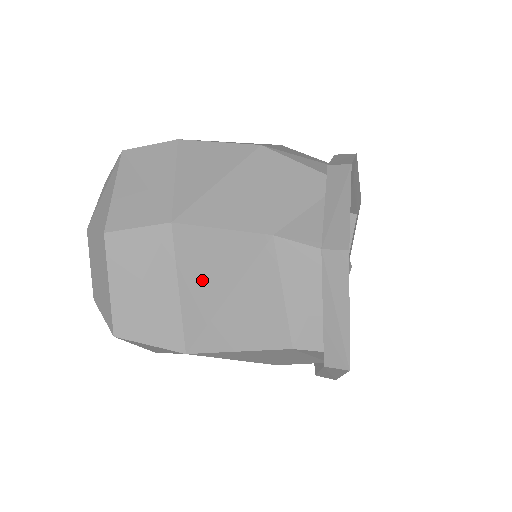
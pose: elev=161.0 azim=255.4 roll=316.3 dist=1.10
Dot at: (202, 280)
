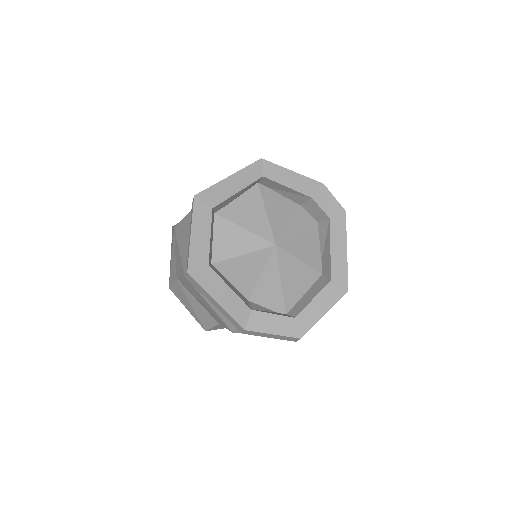
Dot at: occluded
